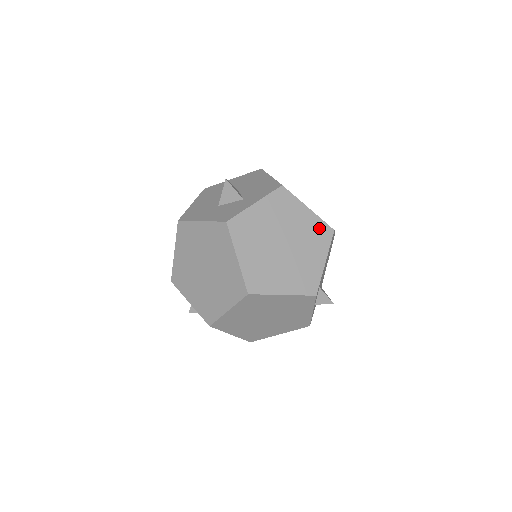
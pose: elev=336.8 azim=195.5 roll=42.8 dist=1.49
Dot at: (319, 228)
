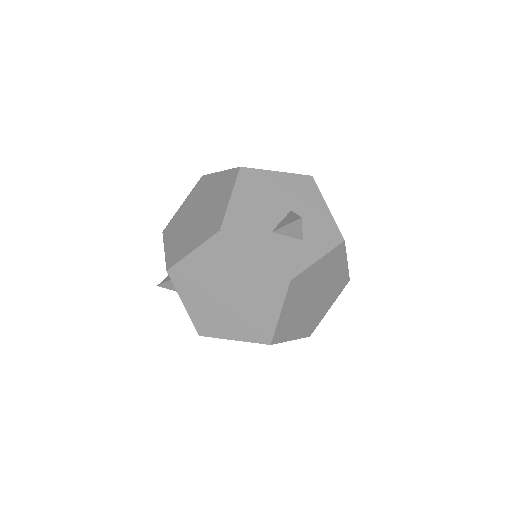
Dot at: (343, 279)
